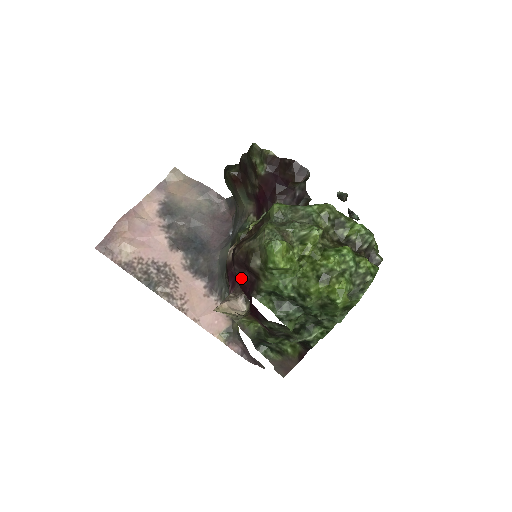
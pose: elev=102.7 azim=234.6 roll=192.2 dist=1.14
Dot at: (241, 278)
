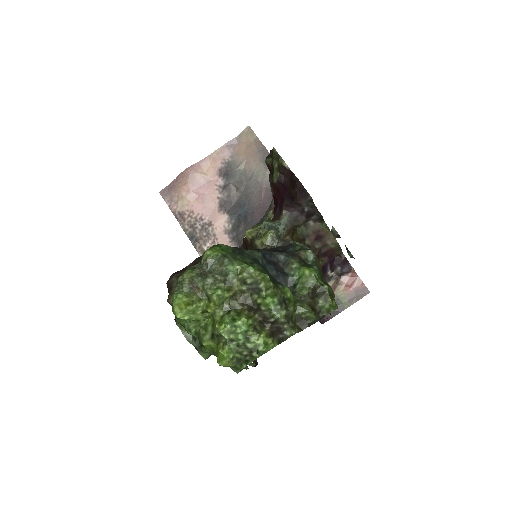
Dot at: occluded
